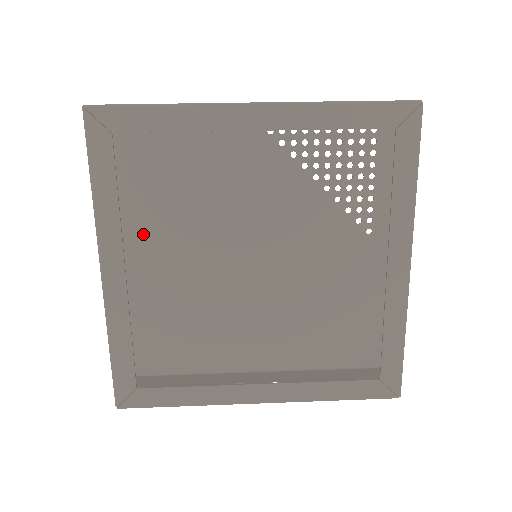
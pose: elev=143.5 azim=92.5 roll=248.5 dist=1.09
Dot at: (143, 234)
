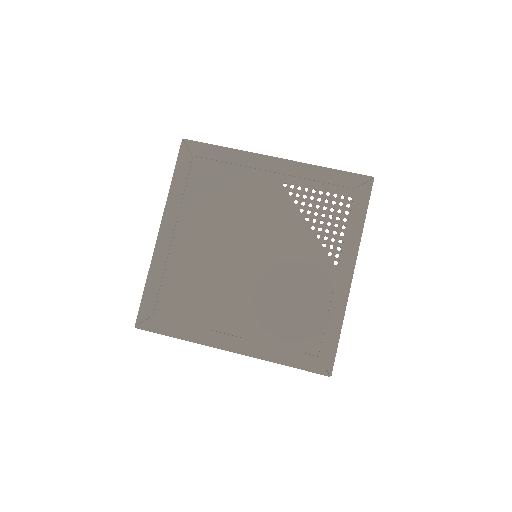
Dot at: (190, 229)
